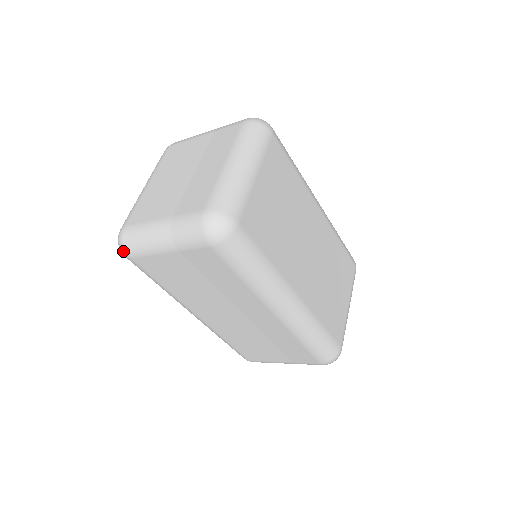
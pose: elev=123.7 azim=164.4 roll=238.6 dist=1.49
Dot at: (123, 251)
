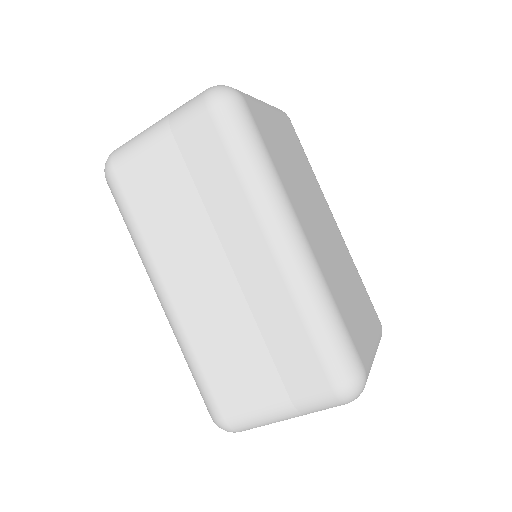
Dot at: (108, 164)
